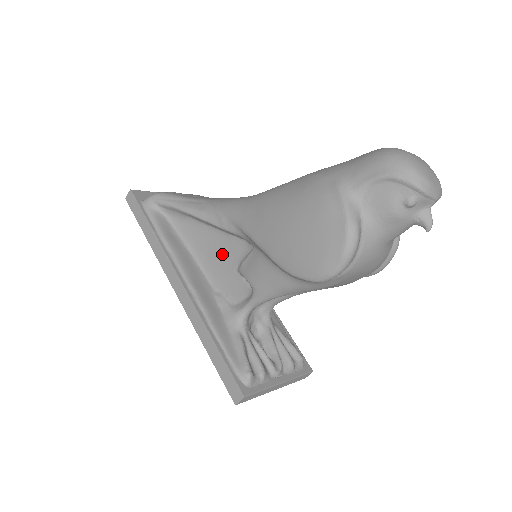
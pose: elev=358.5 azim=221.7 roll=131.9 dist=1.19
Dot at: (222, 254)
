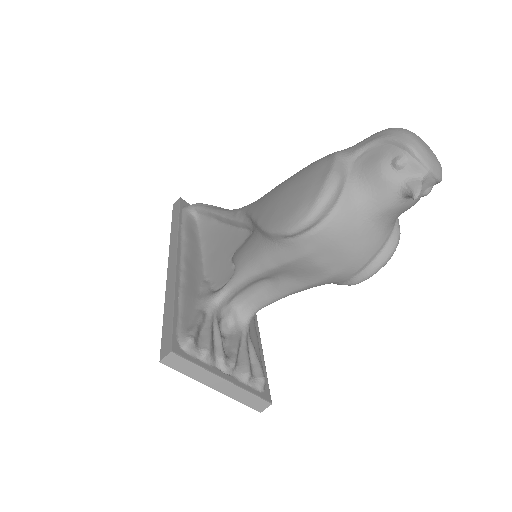
Dot at: (226, 247)
